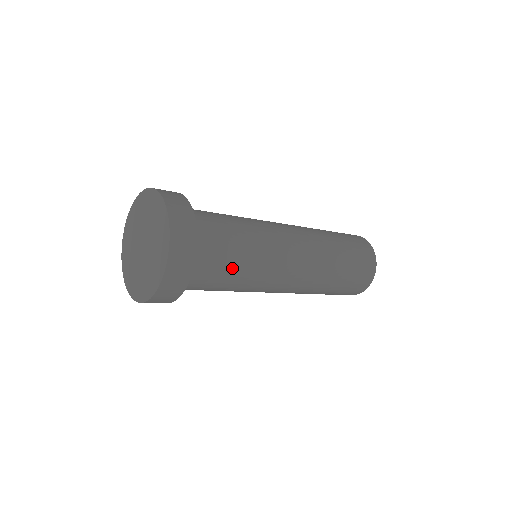
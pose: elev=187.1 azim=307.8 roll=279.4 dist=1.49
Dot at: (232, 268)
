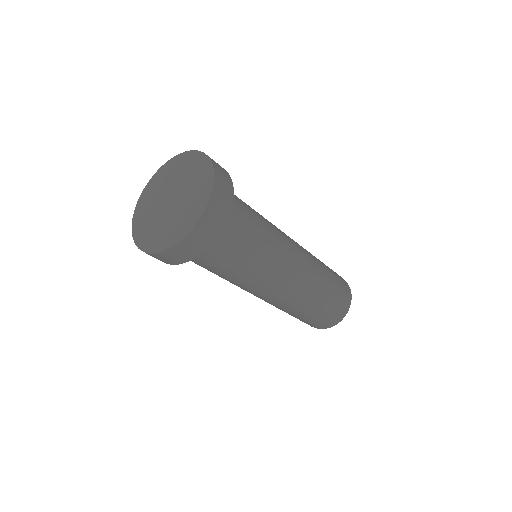
Dot at: (254, 228)
